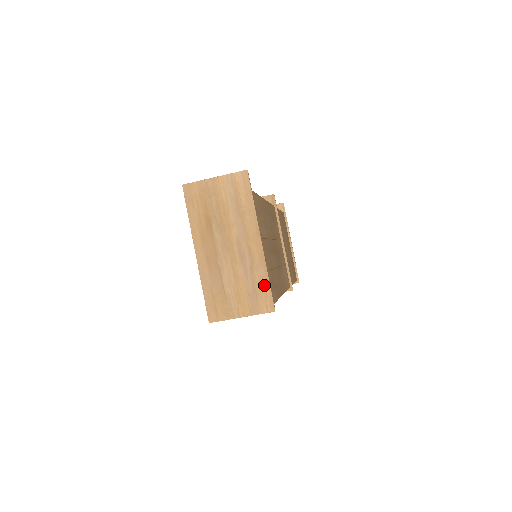
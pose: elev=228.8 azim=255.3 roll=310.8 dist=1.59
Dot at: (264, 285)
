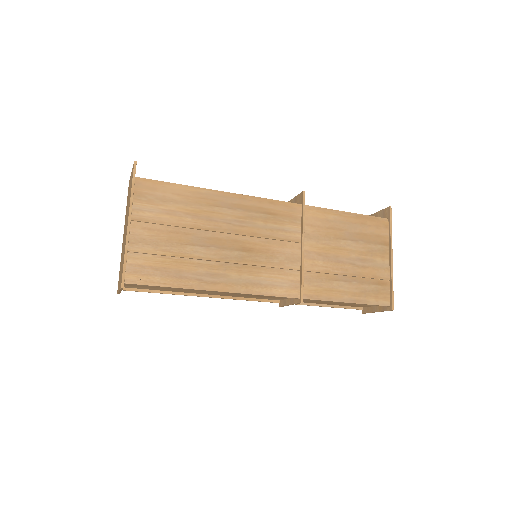
Dot at: (123, 263)
